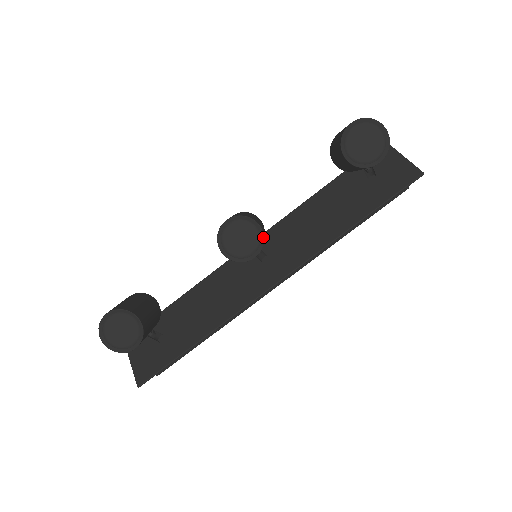
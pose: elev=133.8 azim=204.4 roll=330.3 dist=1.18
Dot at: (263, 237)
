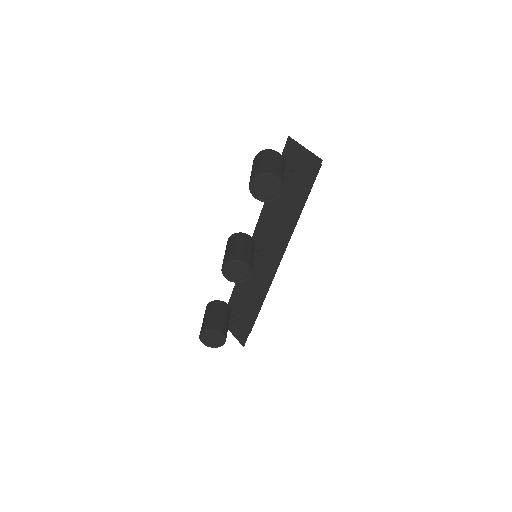
Dot at: (247, 264)
